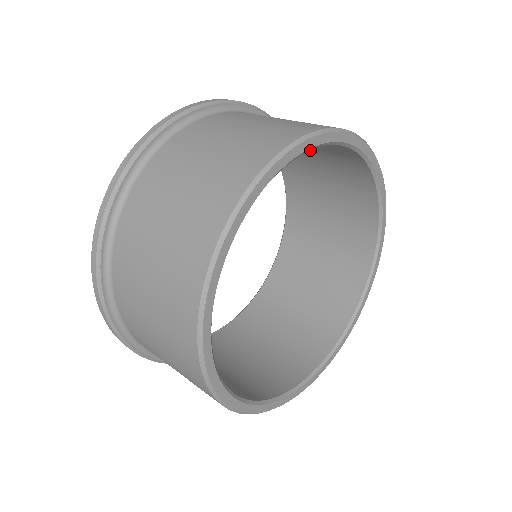
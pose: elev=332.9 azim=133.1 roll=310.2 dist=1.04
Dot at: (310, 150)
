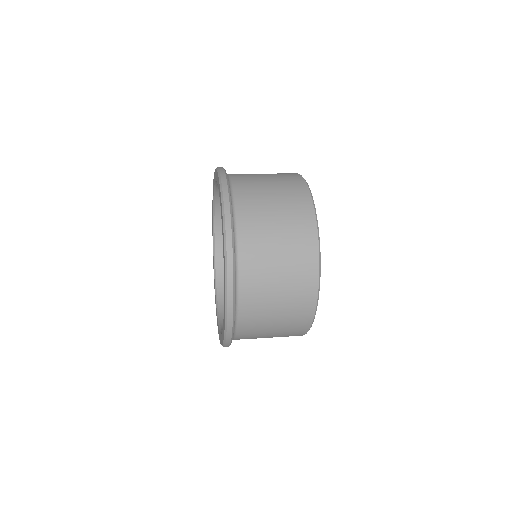
Dot at: occluded
